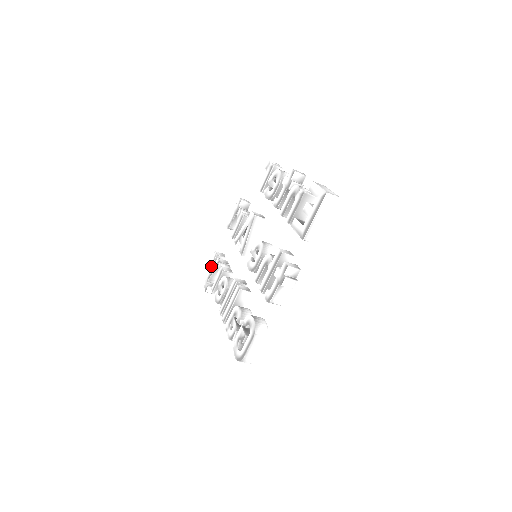
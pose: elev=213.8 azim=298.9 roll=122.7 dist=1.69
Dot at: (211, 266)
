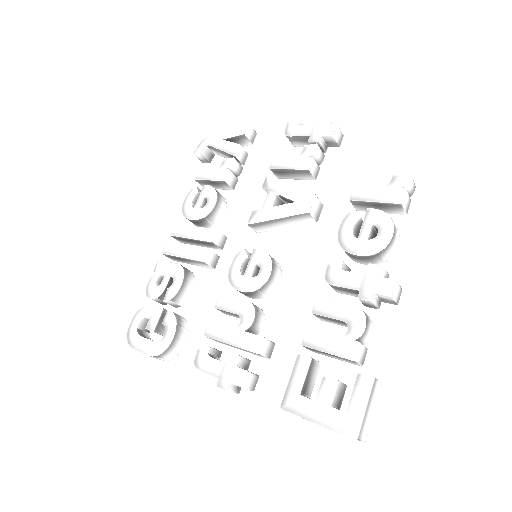
Dot at: (227, 135)
